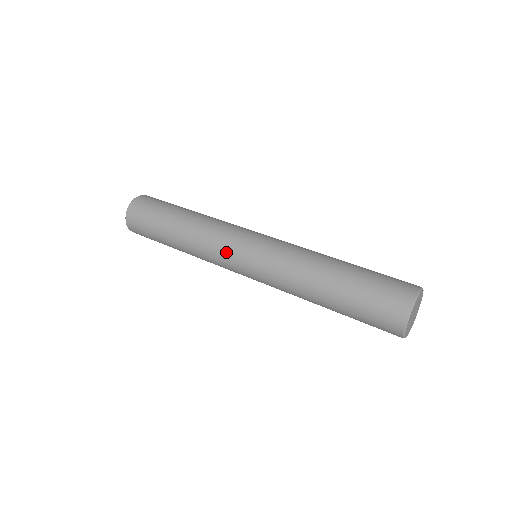
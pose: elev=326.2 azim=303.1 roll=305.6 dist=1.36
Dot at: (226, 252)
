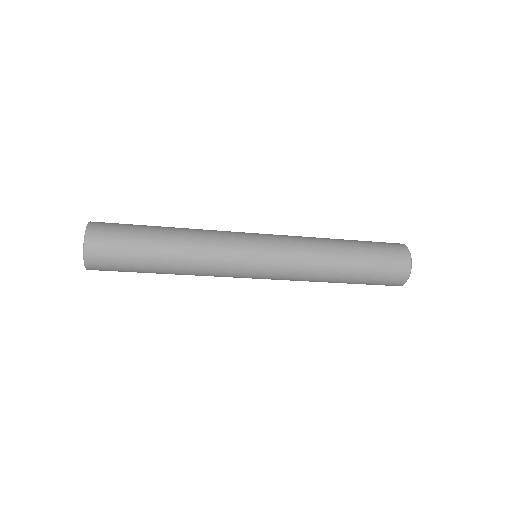
Dot at: (239, 247)
